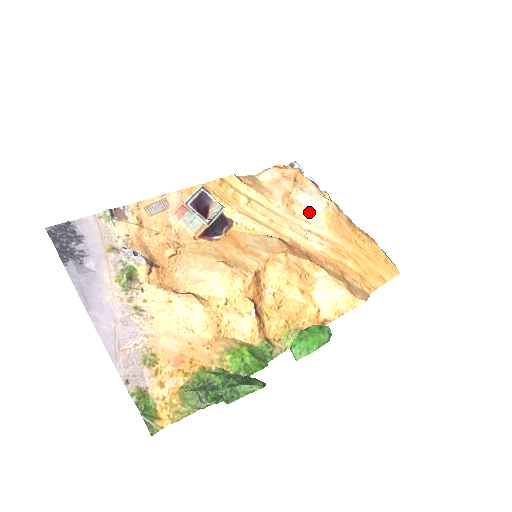
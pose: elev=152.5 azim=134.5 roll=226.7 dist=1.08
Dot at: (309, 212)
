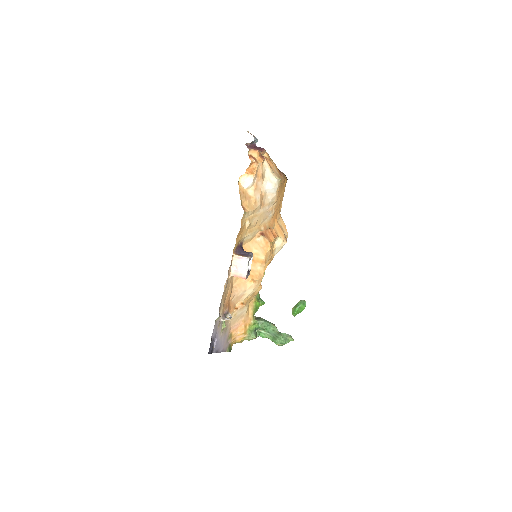
Dot at: (269, 197)
